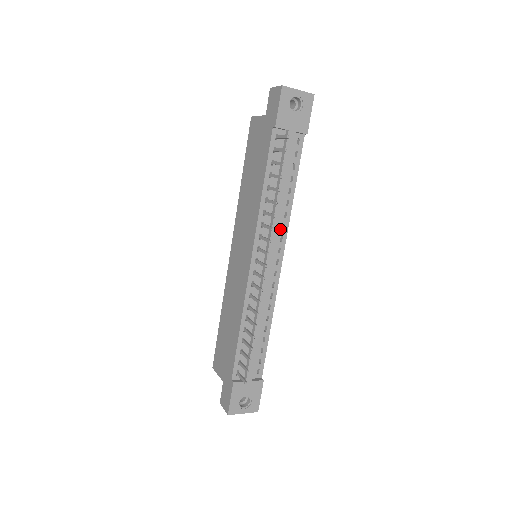
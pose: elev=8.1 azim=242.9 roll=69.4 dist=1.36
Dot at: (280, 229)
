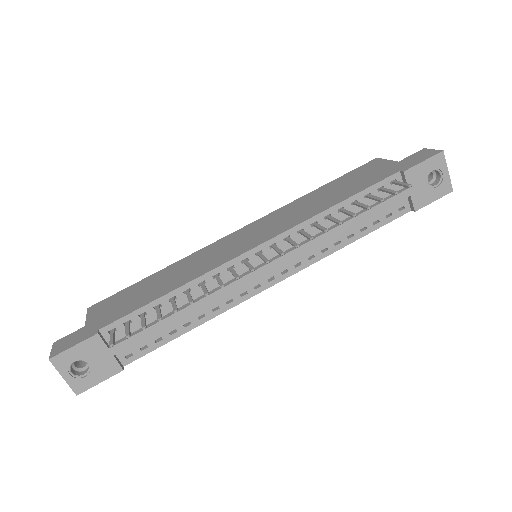
Dot at: (307, 255)
